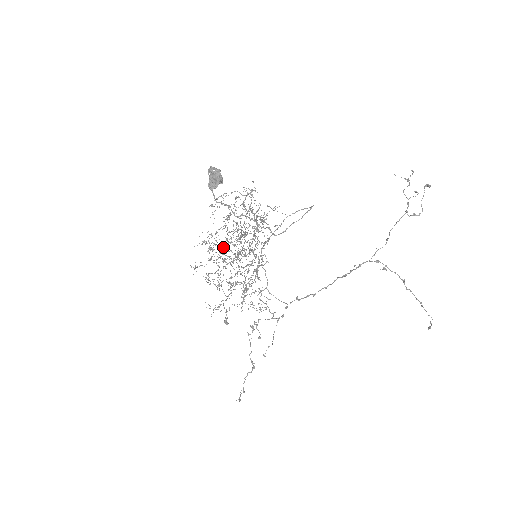
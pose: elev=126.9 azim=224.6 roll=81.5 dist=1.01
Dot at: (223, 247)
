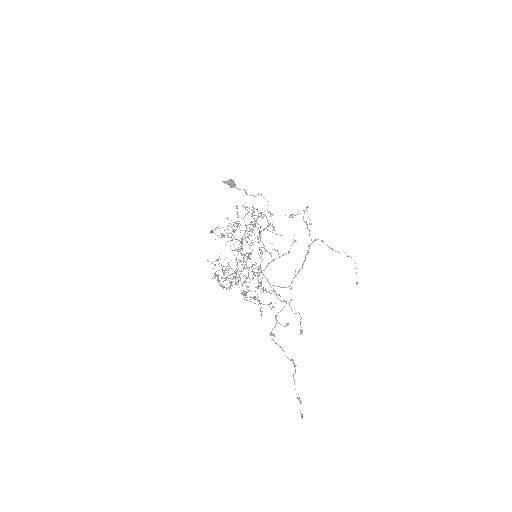
Dot at: occluded
